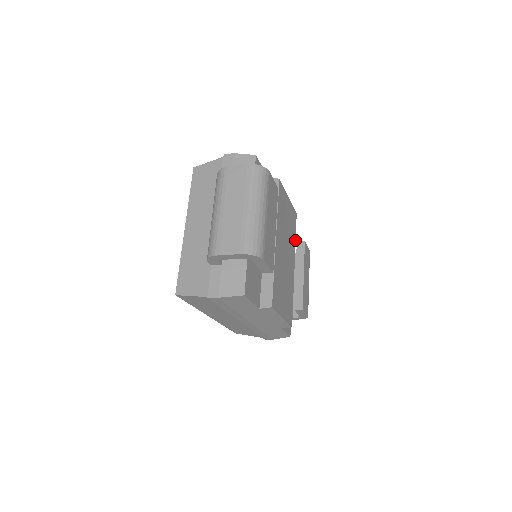
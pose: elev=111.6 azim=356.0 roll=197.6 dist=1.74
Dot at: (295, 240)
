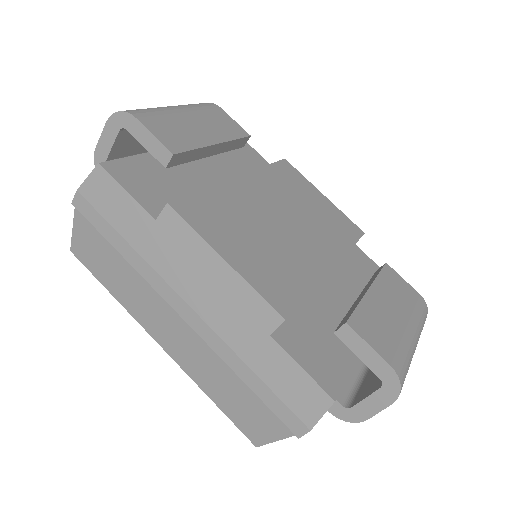
Dot at: (349, 248)
